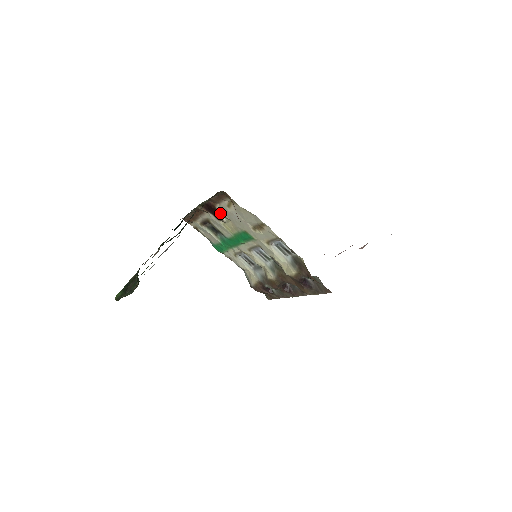
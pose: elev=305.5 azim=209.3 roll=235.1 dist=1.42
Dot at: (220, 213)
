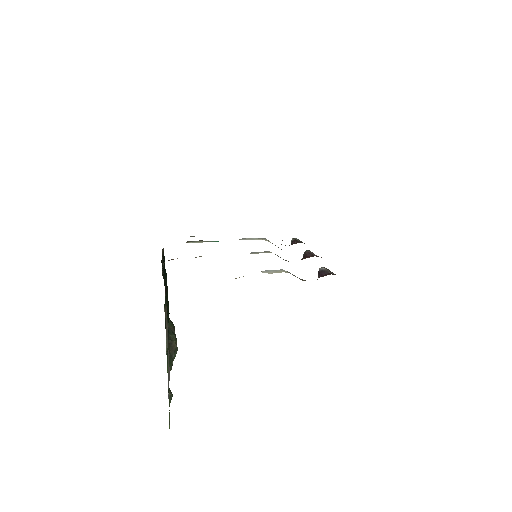
Dot at: occluded
